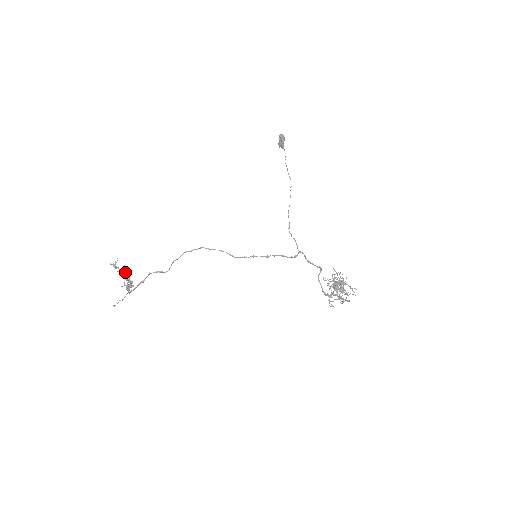
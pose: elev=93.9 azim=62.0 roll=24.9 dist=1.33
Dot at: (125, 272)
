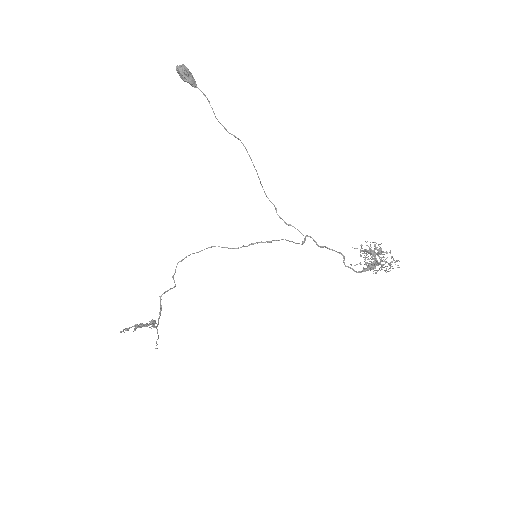
Dot at: (140, 327)
